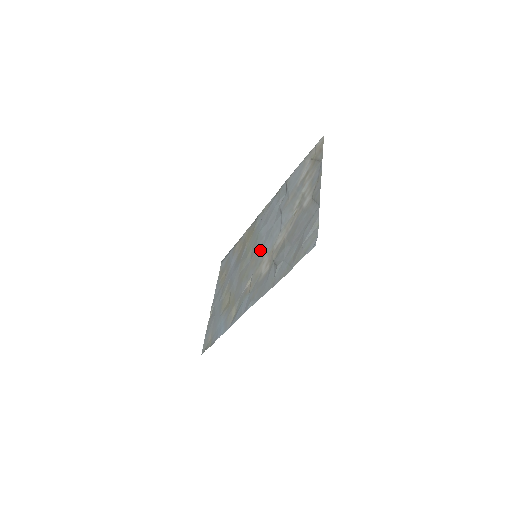
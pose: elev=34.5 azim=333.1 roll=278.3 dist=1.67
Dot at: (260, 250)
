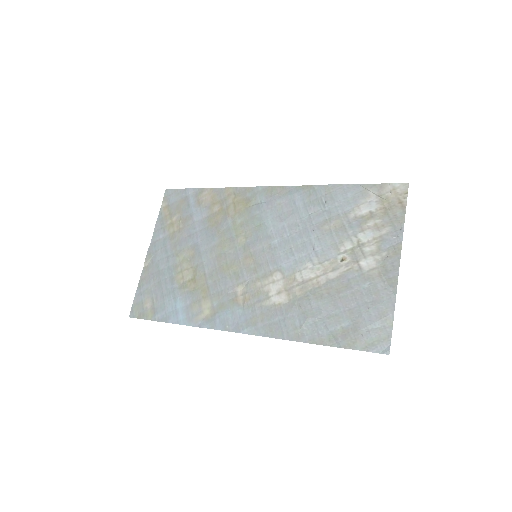
Dot at: (267, 255)
